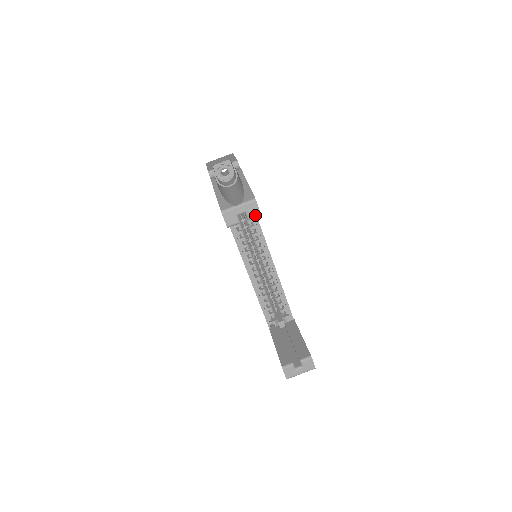
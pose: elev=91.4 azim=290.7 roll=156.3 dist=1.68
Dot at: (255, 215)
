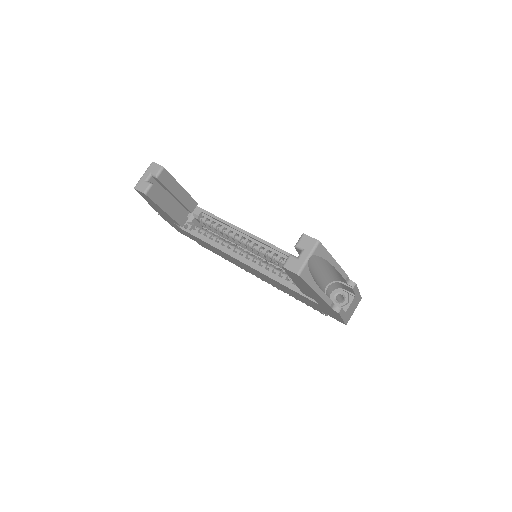
Dot at: (159, 170)
